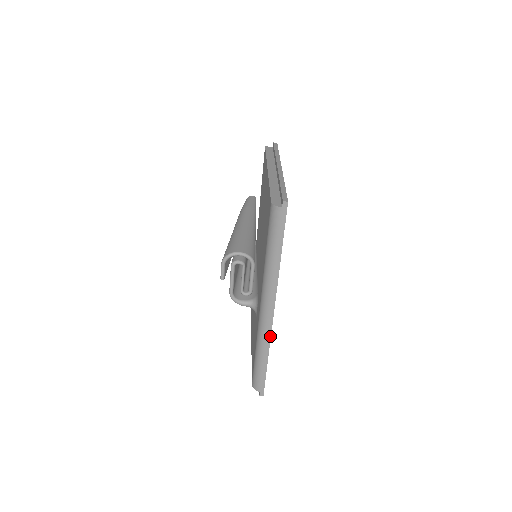
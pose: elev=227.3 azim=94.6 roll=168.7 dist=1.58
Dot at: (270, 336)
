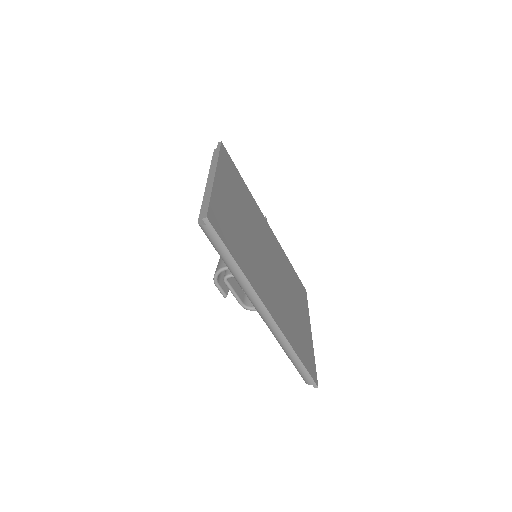
Dot at: (283, 335)
